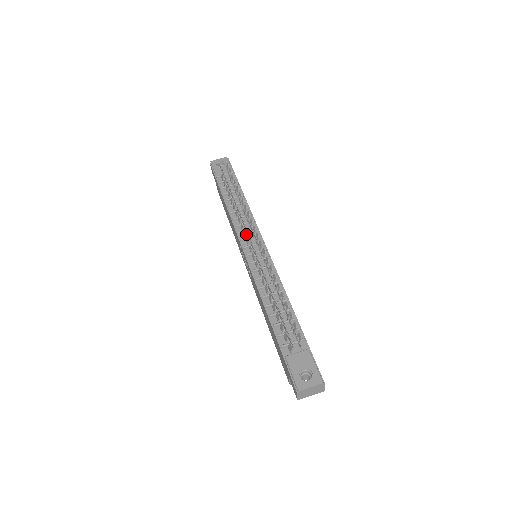
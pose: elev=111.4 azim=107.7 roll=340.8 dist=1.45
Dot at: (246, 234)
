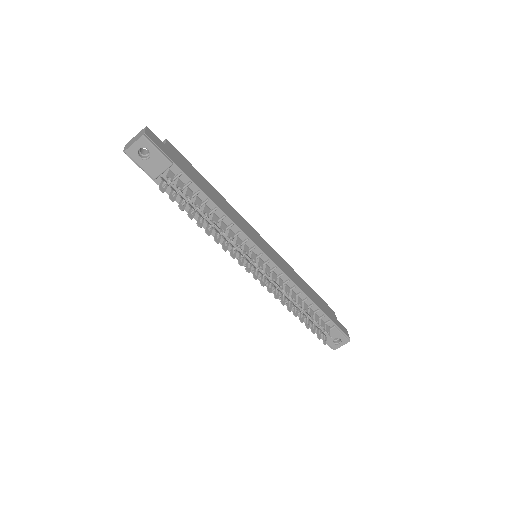
Dot at: (239, 249)
